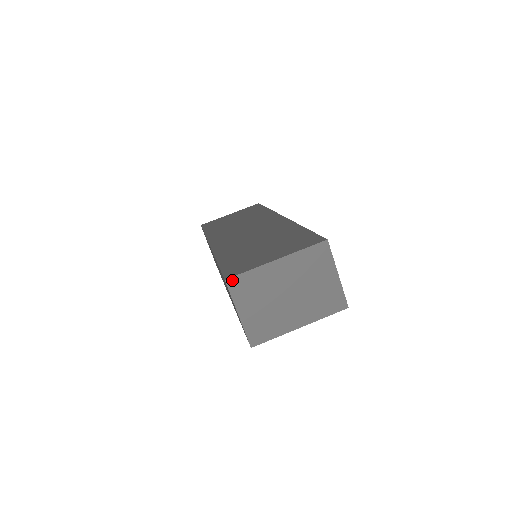
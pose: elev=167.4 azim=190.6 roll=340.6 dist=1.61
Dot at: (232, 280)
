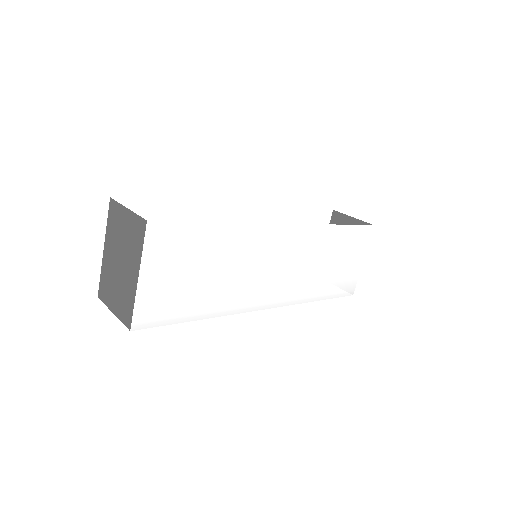
Dot at: (100, 292)
